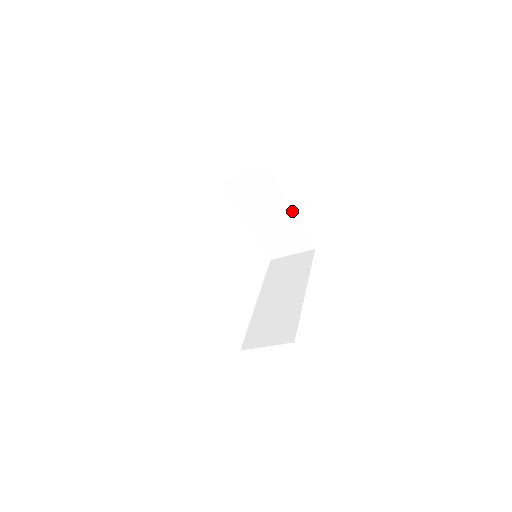
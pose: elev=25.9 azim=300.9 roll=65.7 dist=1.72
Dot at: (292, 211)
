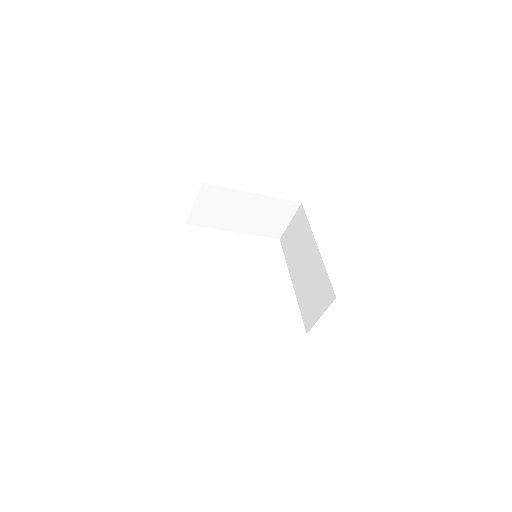
Dot at: (255, 195)
